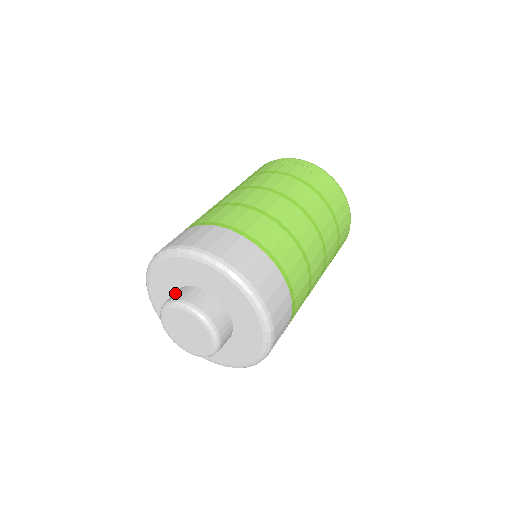
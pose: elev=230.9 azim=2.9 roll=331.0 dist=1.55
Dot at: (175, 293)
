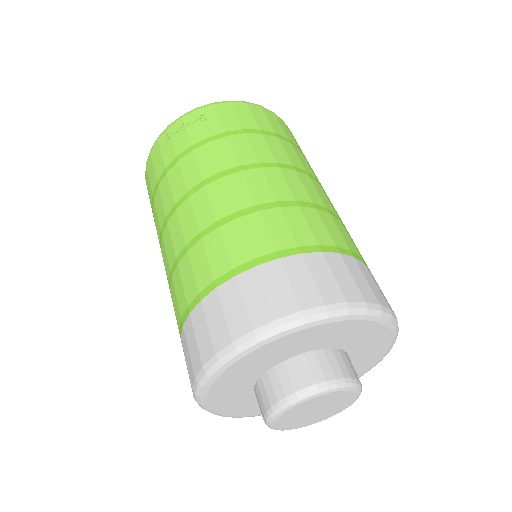
Dot at: (261, 395)
